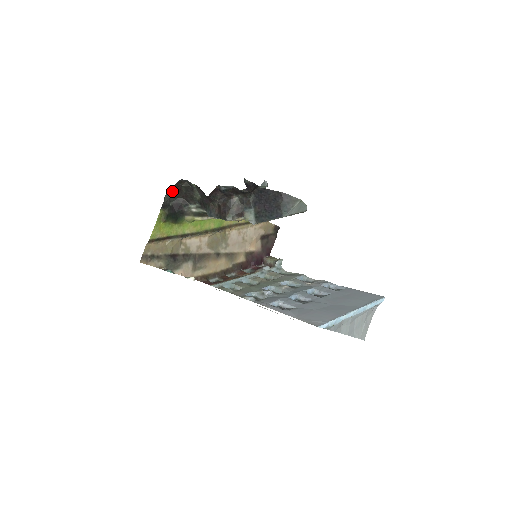
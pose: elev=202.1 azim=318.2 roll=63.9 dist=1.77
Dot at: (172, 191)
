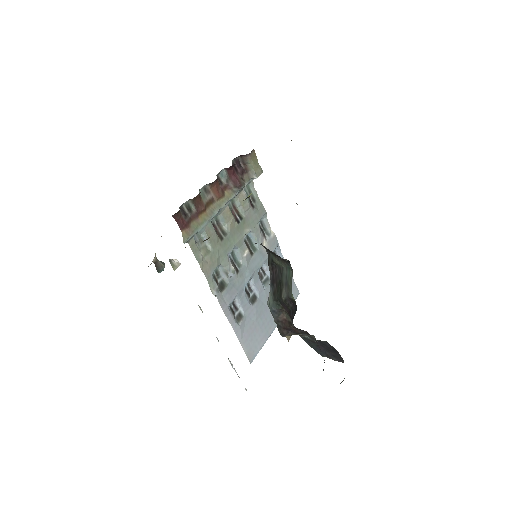
Dot at: occluded
